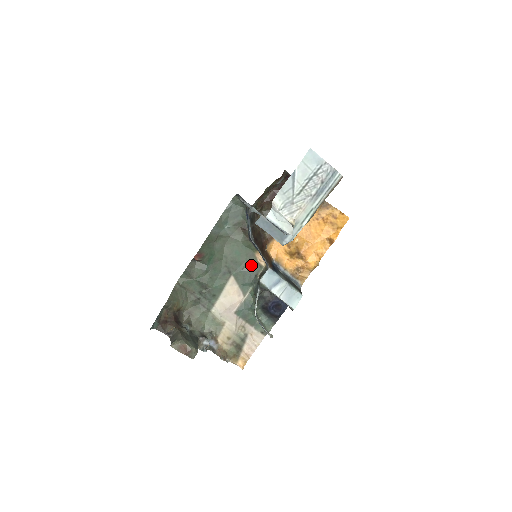
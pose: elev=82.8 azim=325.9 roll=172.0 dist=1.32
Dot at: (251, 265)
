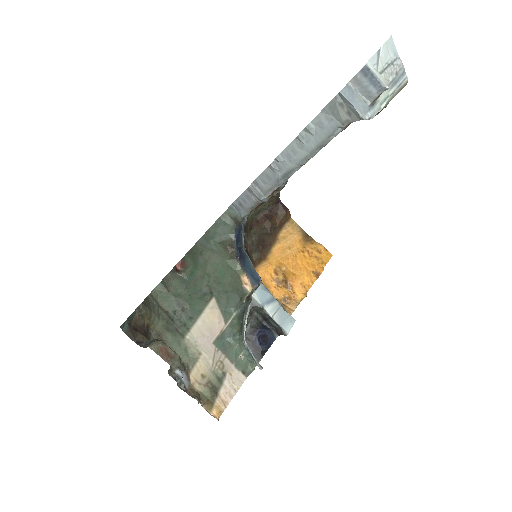
Dot at: (236, 288)
